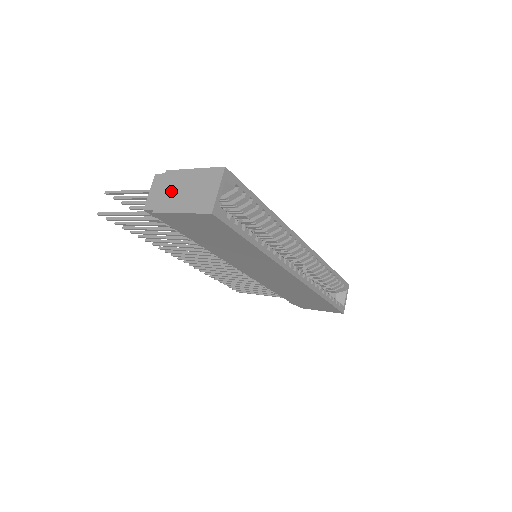
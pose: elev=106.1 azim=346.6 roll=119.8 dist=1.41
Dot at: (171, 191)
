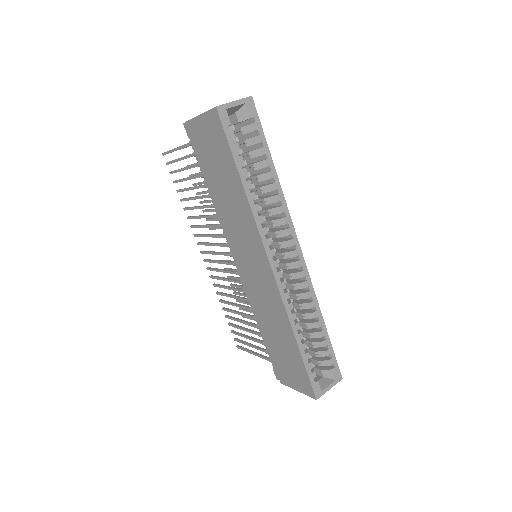
Dot at: occluded
